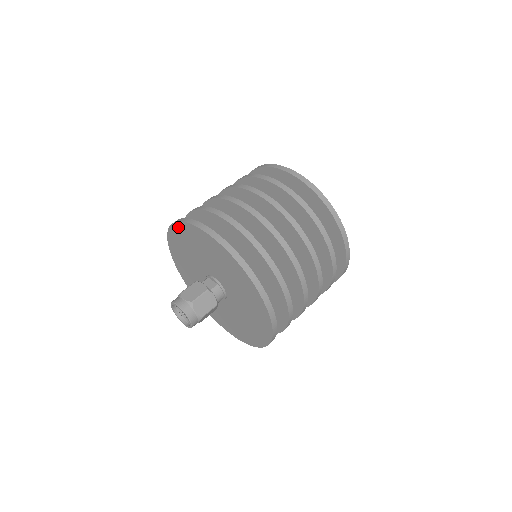
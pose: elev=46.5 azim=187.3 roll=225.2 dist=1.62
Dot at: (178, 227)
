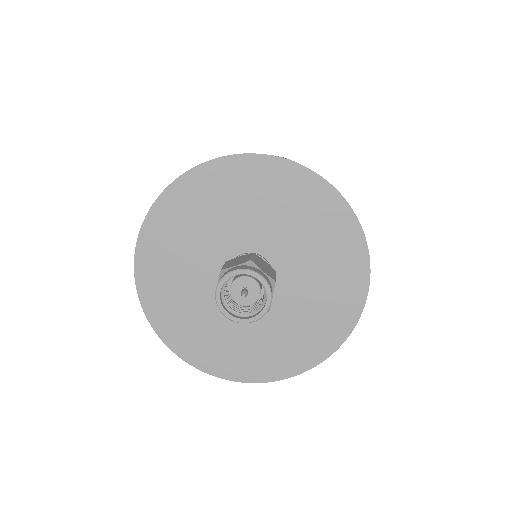
Dot at: (263, 163)
